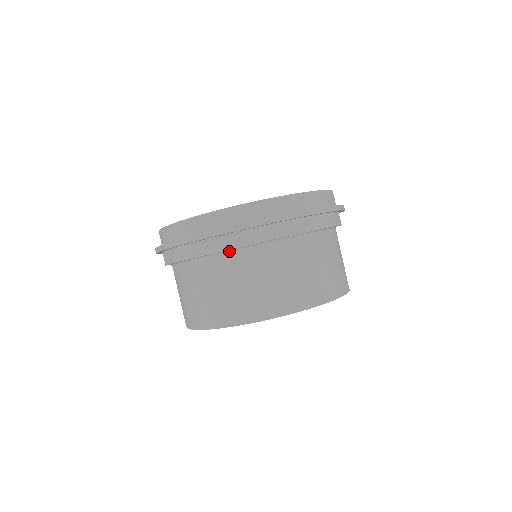
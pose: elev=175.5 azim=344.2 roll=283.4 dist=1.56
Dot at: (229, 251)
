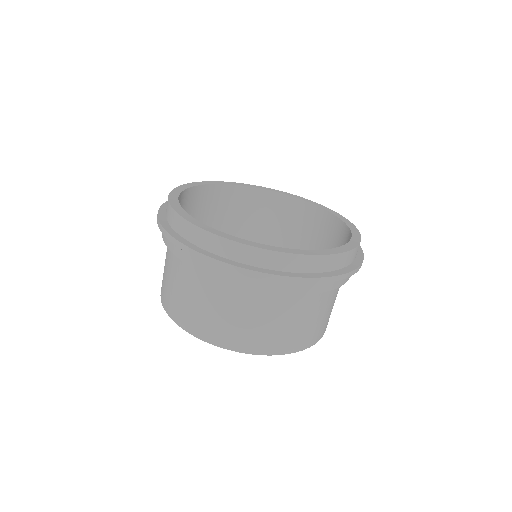
Dot at: occluded
